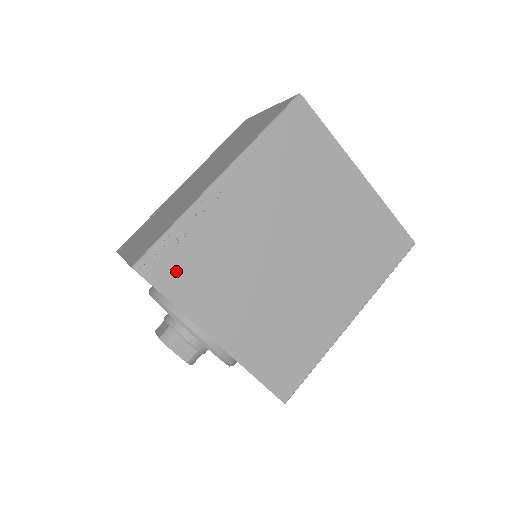
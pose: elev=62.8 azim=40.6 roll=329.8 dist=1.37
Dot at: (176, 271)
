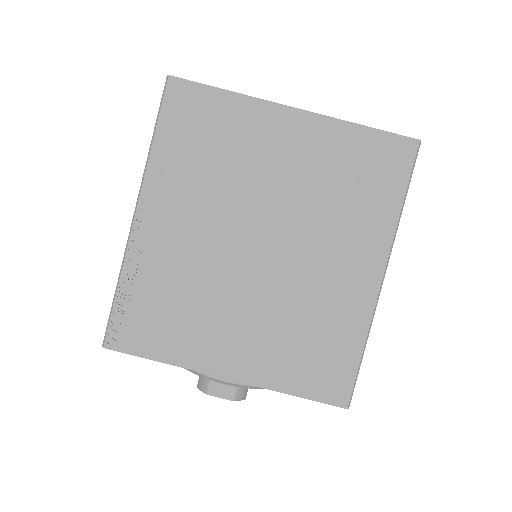
Dot at: (144, 329)
